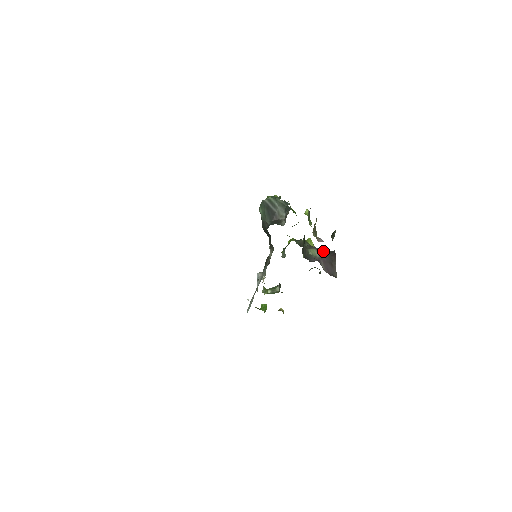
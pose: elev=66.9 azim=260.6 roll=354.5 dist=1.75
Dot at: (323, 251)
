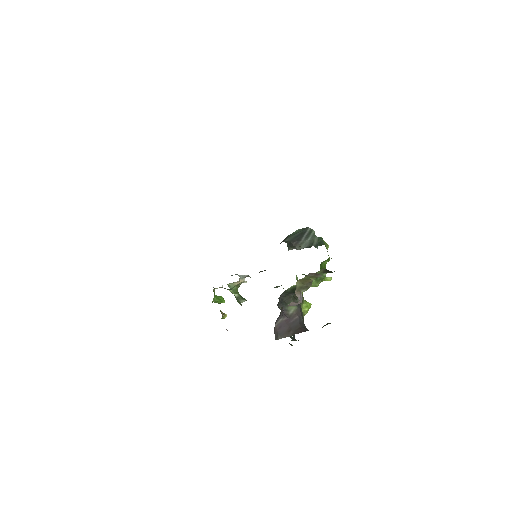
Dot at: (300, 317)
